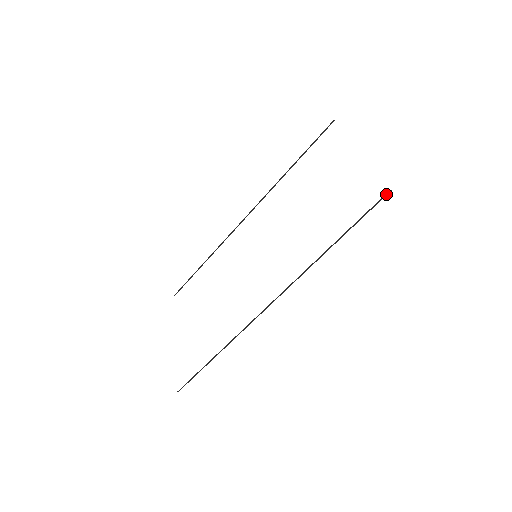
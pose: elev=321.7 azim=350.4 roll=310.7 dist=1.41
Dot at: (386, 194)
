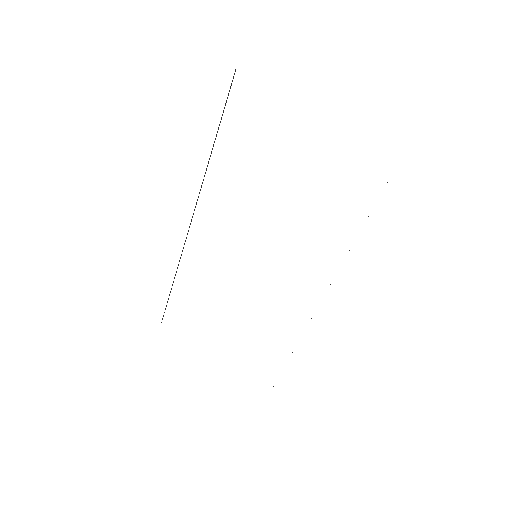
Dot at: occluded
